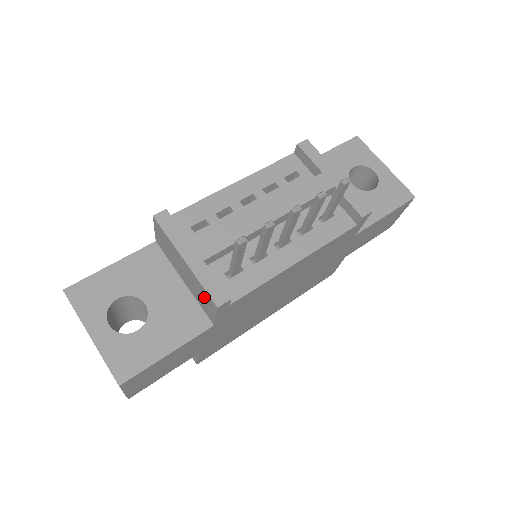
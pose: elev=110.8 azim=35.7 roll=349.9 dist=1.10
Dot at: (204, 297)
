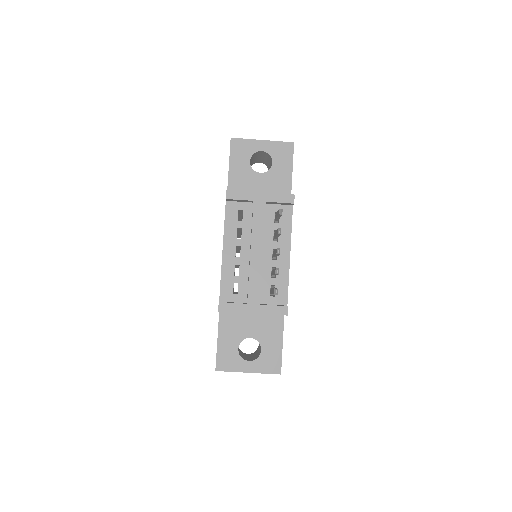
Dot at: occluded
